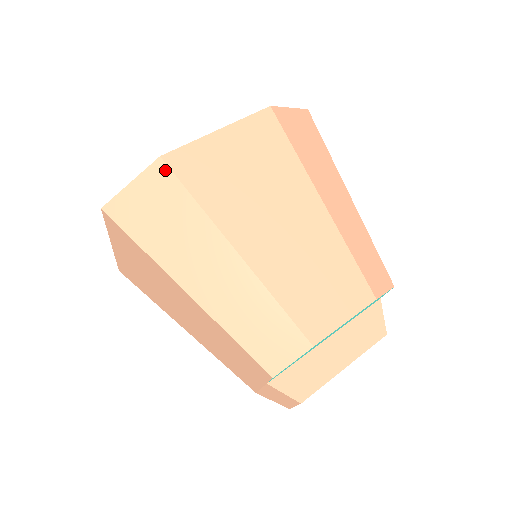
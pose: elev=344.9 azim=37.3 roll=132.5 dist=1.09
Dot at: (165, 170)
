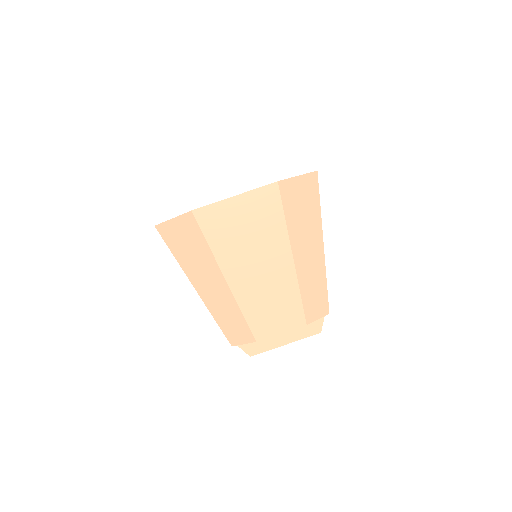
Dot at: (193, 220)
